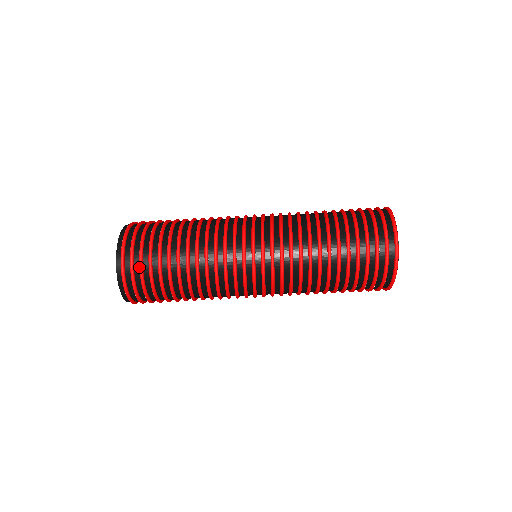
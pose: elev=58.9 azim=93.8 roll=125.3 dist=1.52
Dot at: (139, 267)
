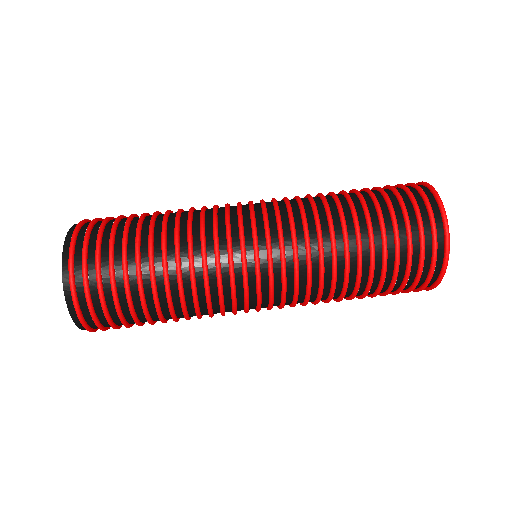
Dot at: (95, 259)
